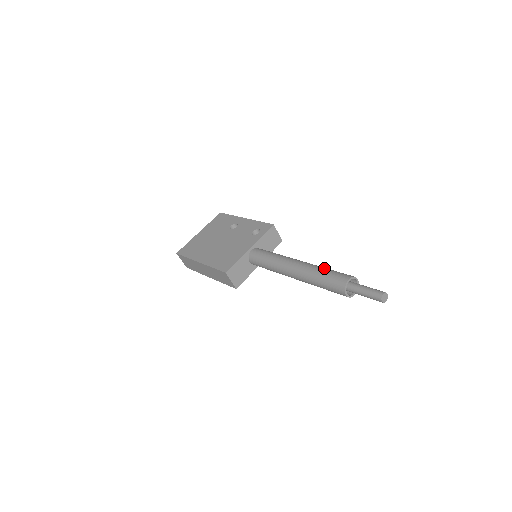
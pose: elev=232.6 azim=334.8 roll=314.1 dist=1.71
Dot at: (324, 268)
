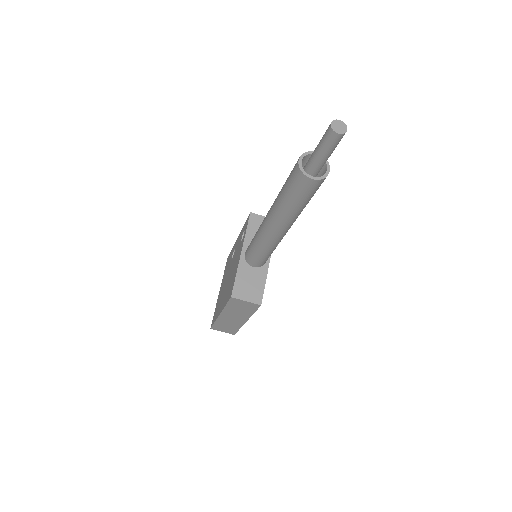
Dot at: occluded
